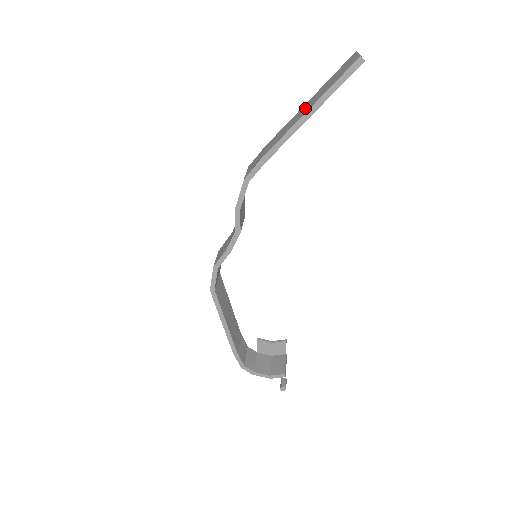
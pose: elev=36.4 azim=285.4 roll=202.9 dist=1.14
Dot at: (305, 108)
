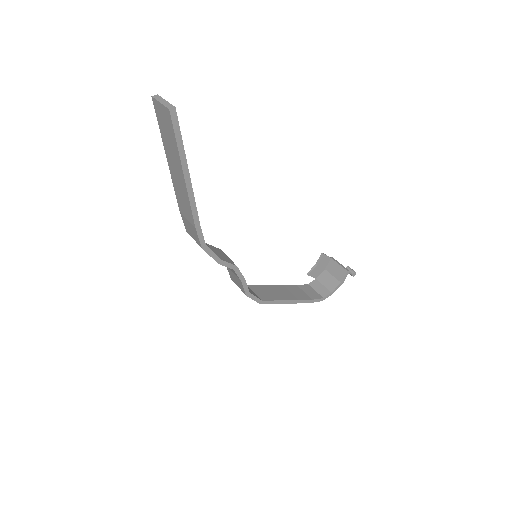
Dot at: (175, 170)
